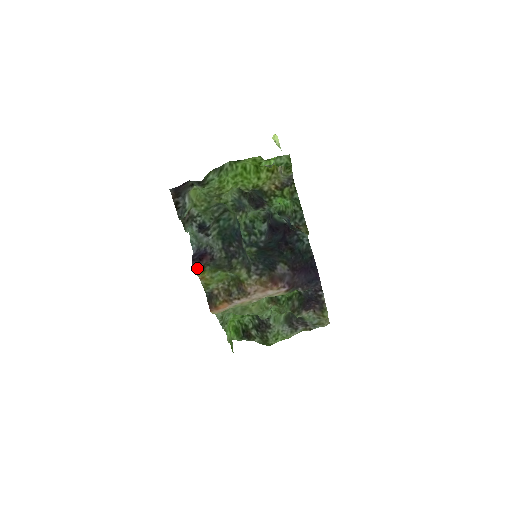
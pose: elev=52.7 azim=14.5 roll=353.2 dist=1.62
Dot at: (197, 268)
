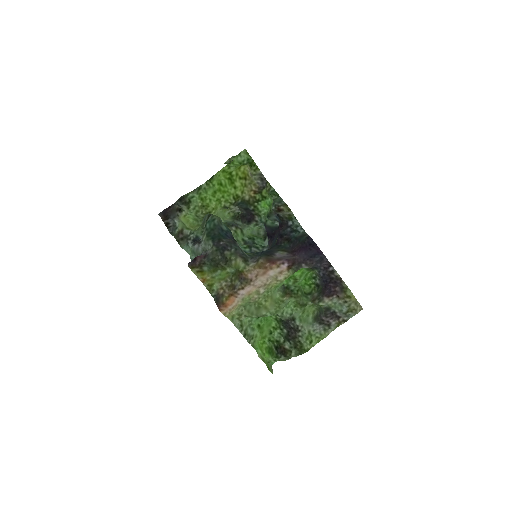
Dot at: (193, 267)
